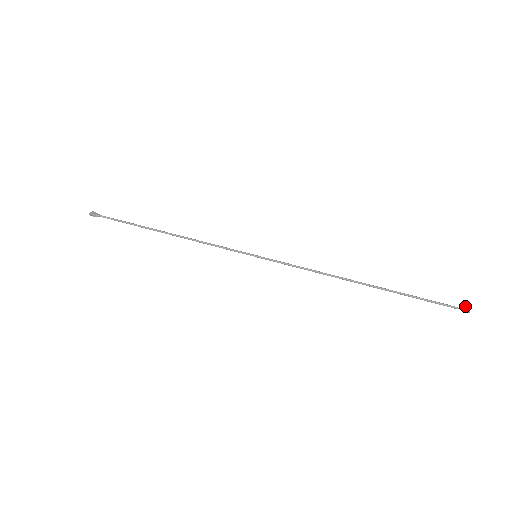
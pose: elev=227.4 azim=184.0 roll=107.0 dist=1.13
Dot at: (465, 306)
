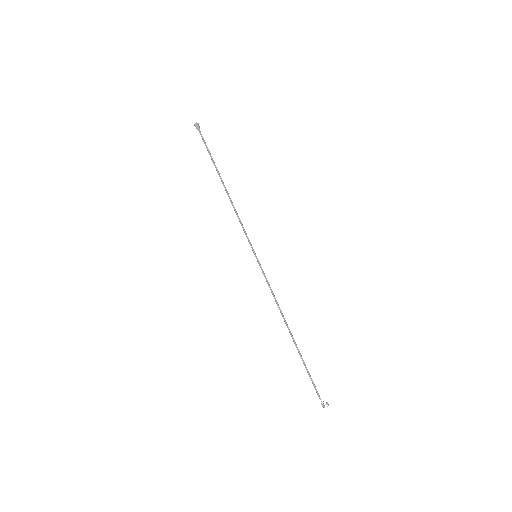
Dot at: (326, 403)
